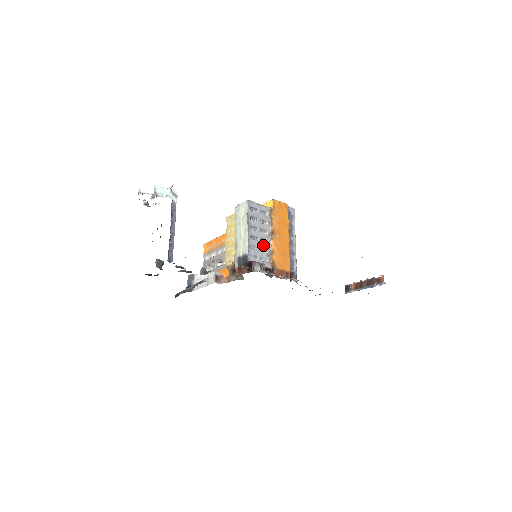
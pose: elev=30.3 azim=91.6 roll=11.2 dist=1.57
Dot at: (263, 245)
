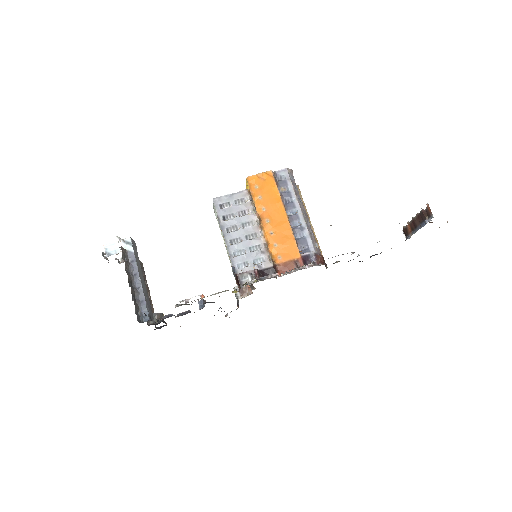
Dot at: (252, 243)
